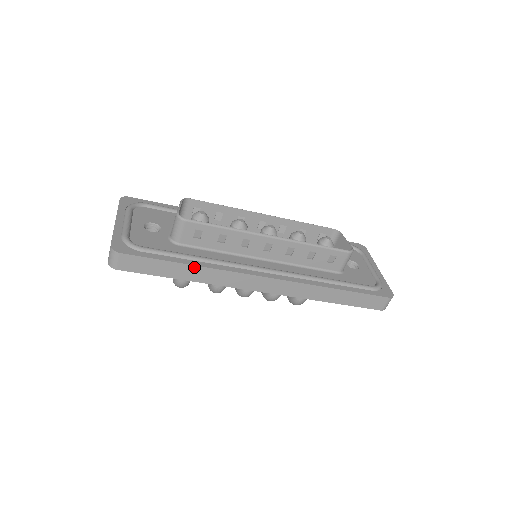
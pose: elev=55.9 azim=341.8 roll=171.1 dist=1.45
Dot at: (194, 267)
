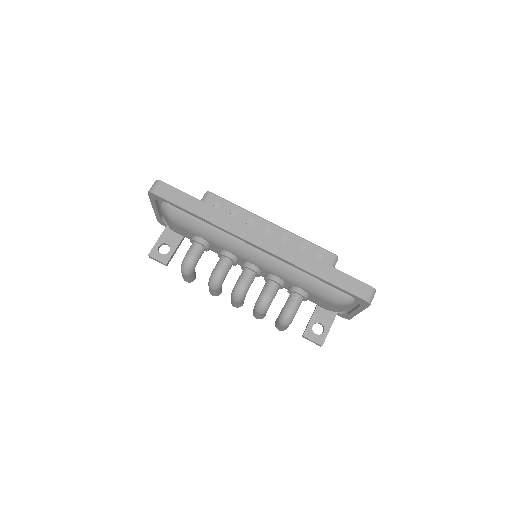
Dot at: (209, 207)
